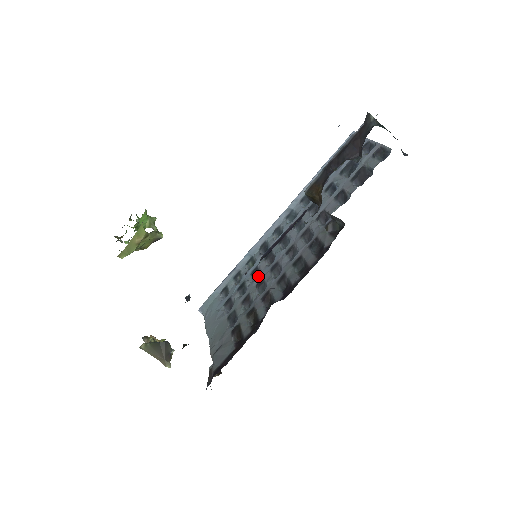
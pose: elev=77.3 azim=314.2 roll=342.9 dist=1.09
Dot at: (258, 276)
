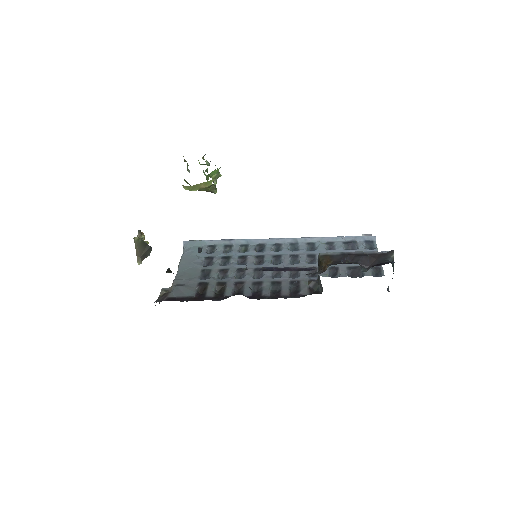
Dot at: (243, 263)
